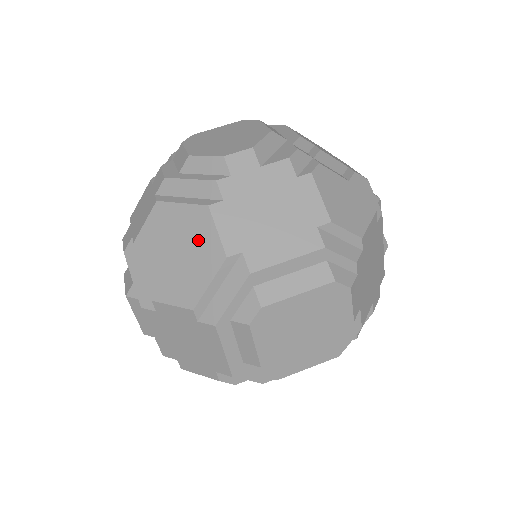
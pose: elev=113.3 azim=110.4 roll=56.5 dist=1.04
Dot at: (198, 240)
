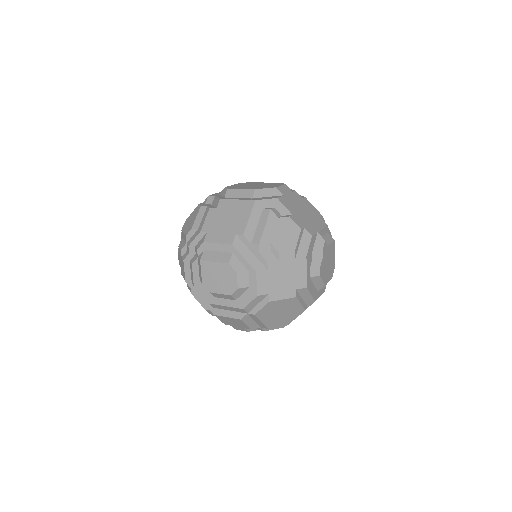
Dot at: occluded
